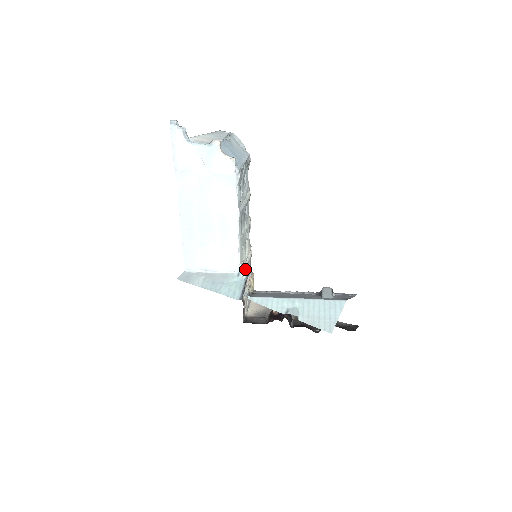
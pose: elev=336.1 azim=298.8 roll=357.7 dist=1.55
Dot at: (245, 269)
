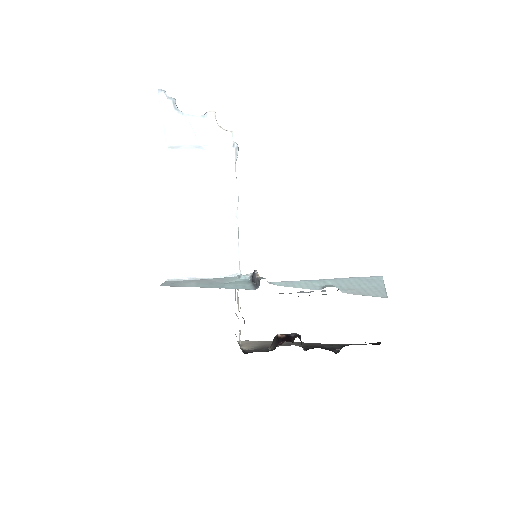
Dot at: occluded
